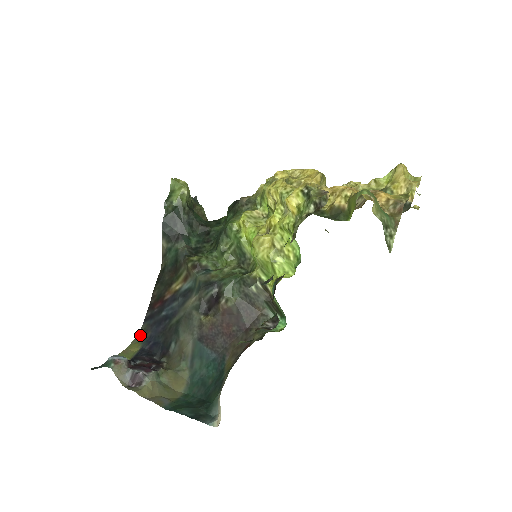
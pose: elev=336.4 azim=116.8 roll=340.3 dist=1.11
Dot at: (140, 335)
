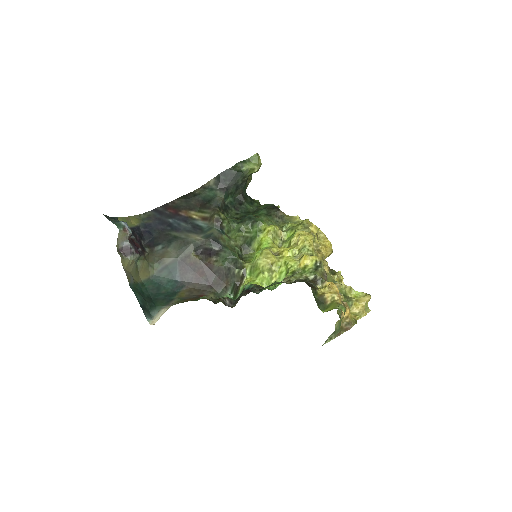
Dot at: (144, 216)
